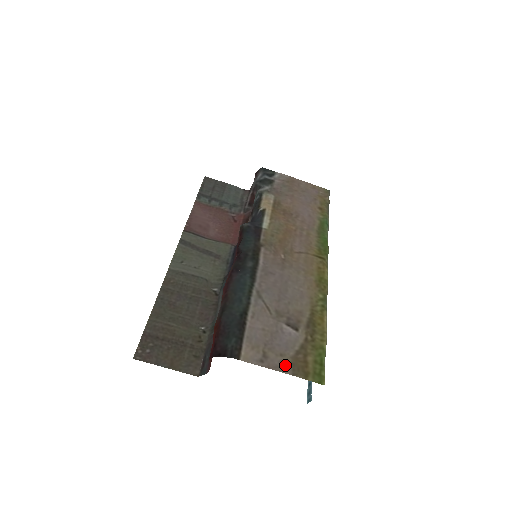
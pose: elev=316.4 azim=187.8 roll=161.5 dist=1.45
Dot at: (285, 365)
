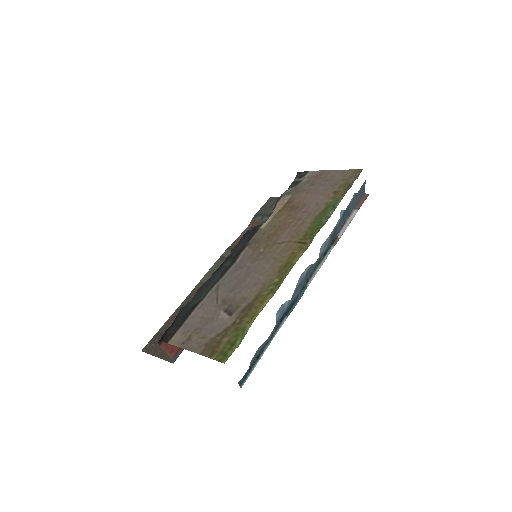
Dot at: (200, 346)
